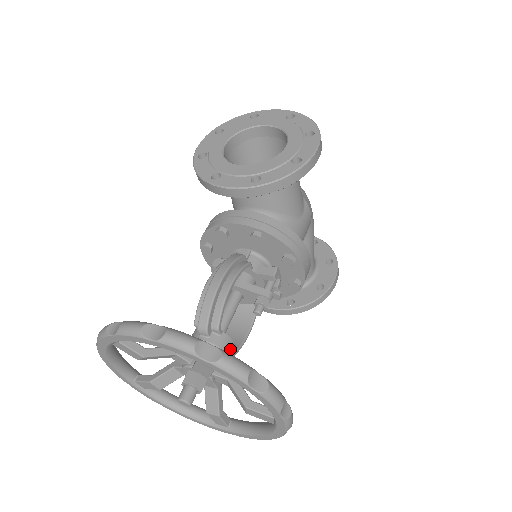
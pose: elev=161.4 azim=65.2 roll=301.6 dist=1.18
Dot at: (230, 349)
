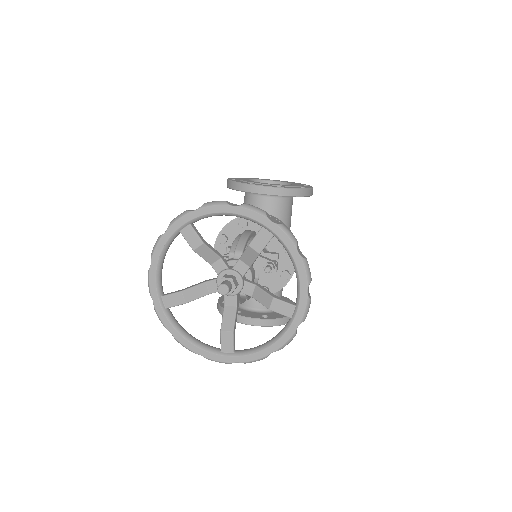
Dot at: (253, 276)
